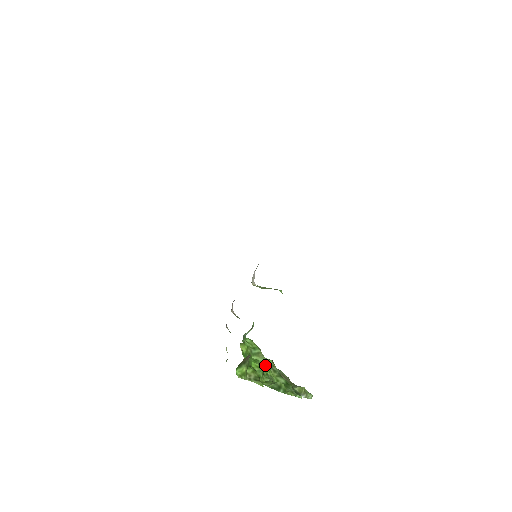
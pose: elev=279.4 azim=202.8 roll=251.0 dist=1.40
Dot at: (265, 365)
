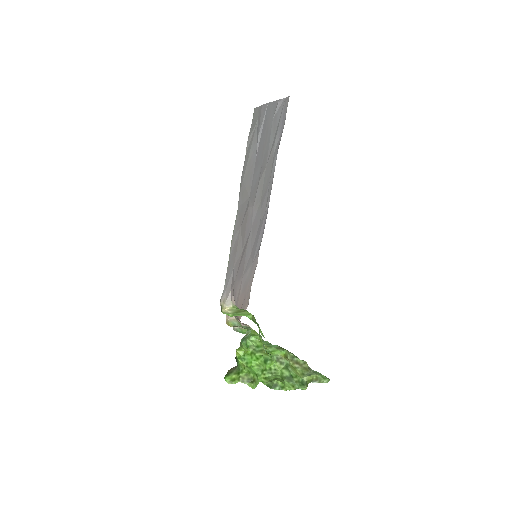
Dot at: (268, 361)
